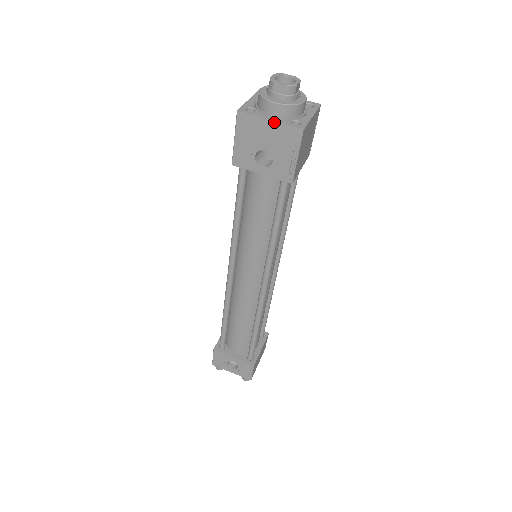
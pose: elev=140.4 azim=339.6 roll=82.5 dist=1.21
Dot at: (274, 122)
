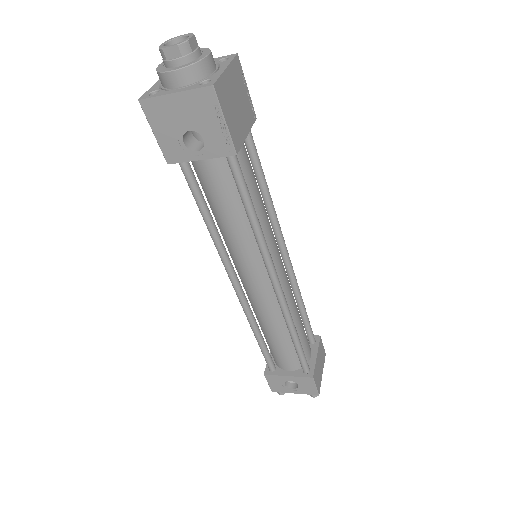
Dot at: (179, 93)
